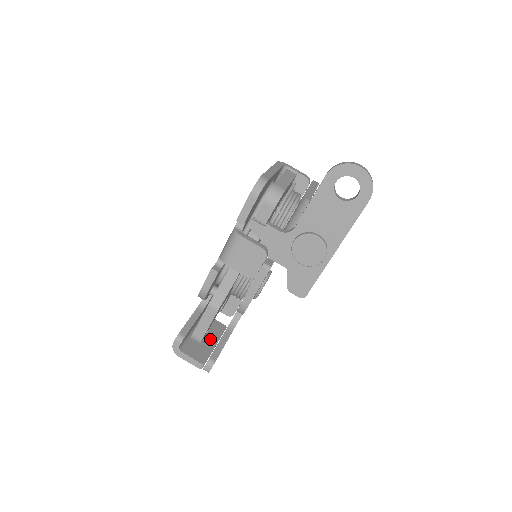
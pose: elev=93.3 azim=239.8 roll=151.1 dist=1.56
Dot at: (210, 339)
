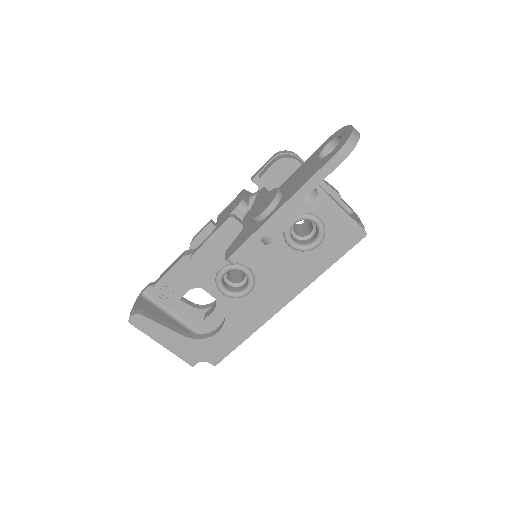
Dot at: occluded
